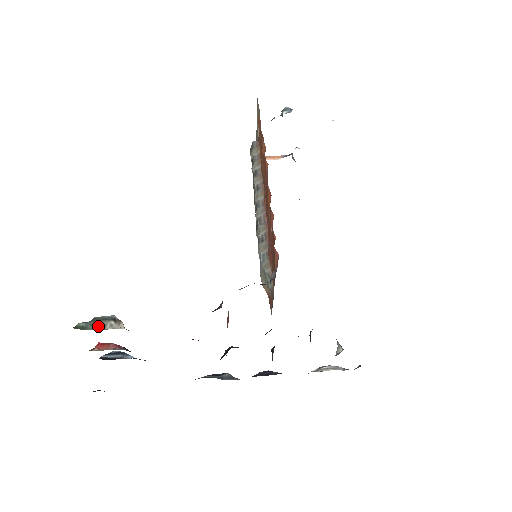
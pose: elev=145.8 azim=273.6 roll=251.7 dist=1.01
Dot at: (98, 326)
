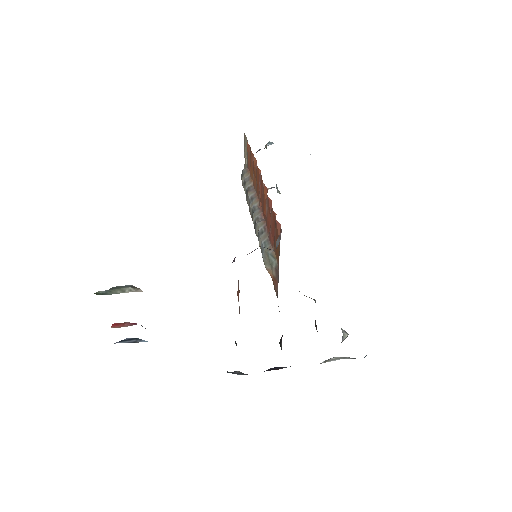
Dot at: (117, 292)
